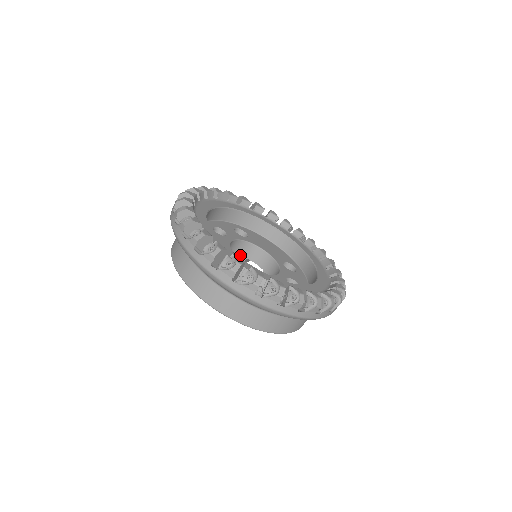
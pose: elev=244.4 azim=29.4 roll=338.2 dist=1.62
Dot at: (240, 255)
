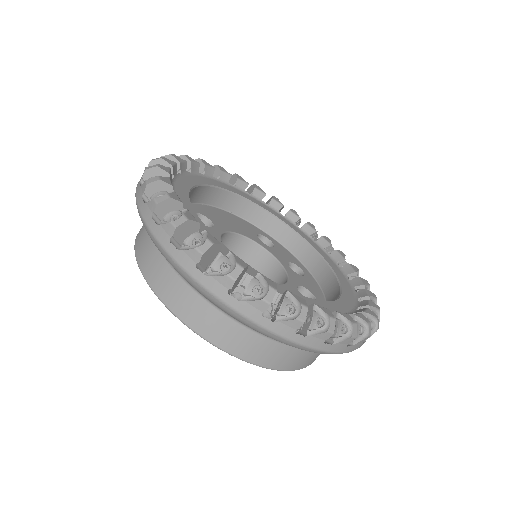
Dot at: occluded
